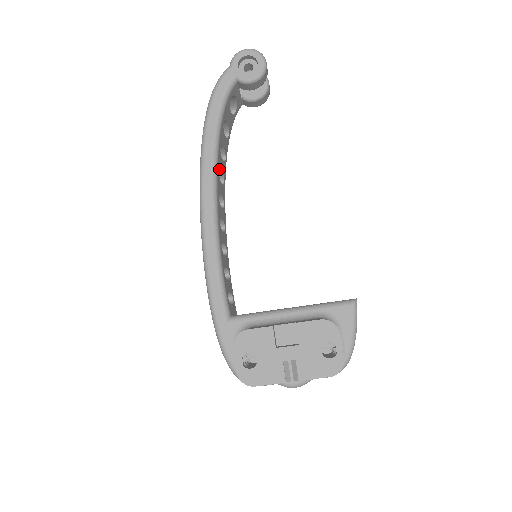
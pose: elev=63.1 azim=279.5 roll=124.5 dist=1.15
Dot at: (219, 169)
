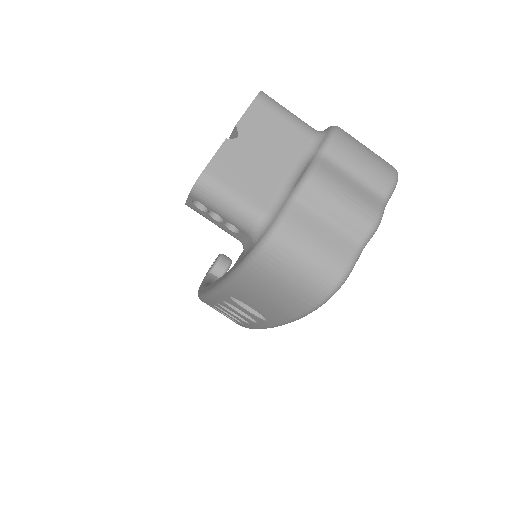
Dot at: occluded
